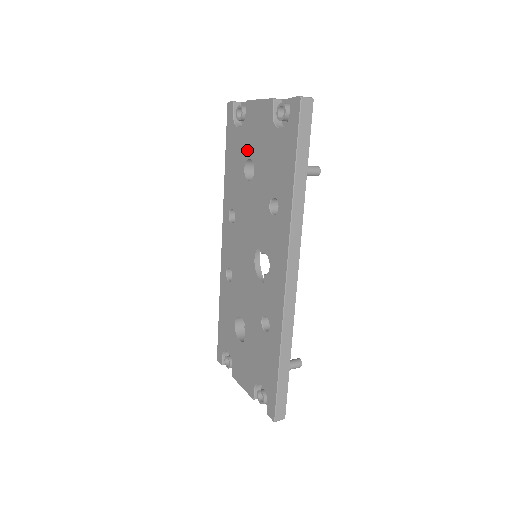
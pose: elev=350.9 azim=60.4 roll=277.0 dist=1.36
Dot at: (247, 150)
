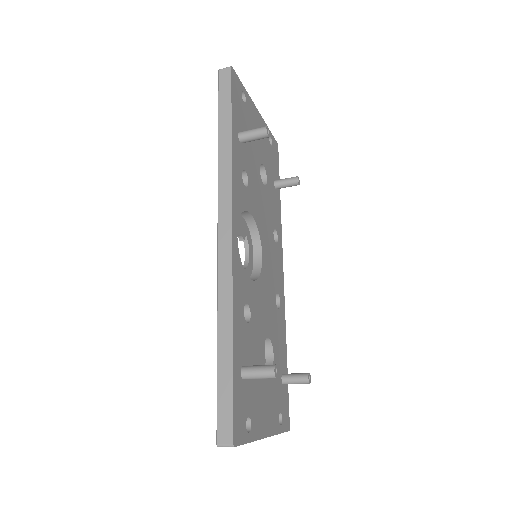
Dot at: occluded
